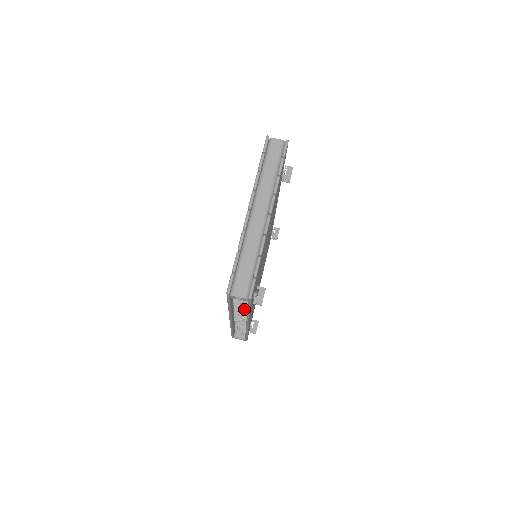
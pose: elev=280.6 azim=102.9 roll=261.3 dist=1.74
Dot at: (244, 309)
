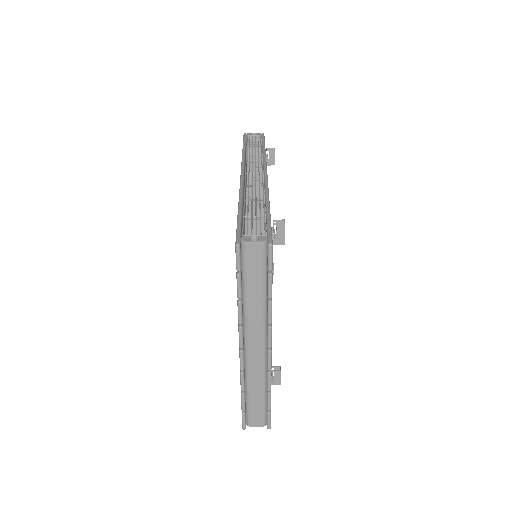
Dot at: occluded
